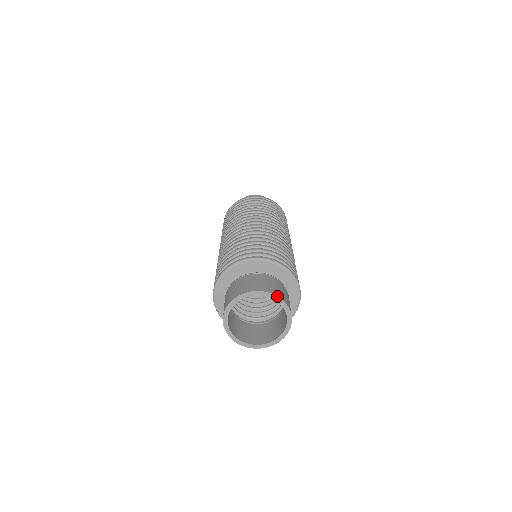
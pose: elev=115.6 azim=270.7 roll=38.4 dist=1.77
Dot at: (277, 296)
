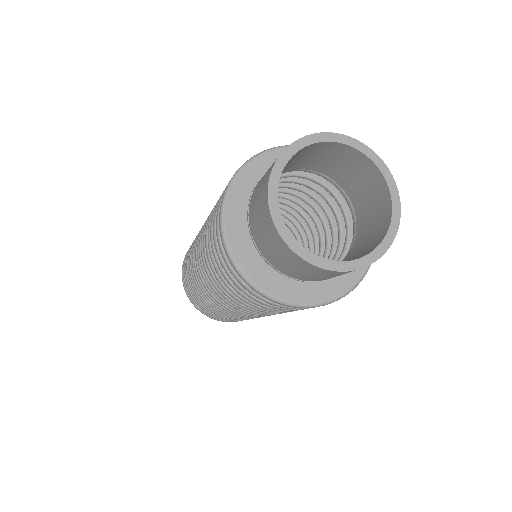
Dot at: (360, 142)
